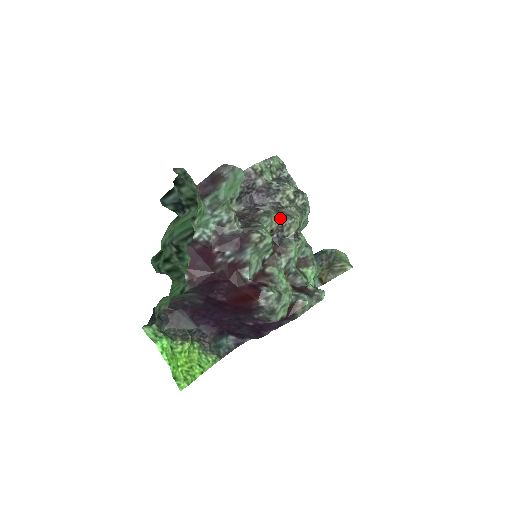
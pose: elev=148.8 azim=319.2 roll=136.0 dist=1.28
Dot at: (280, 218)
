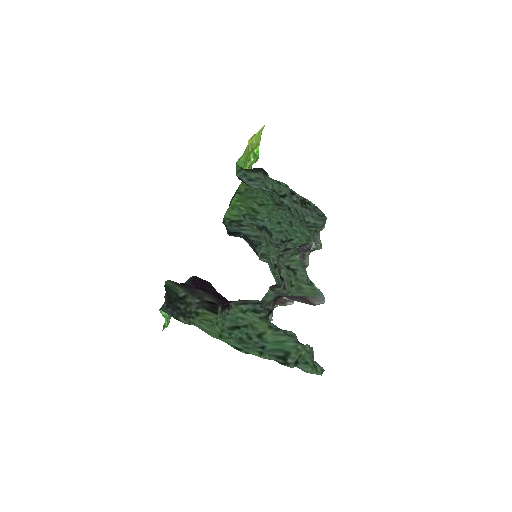
Dot at: occluded
